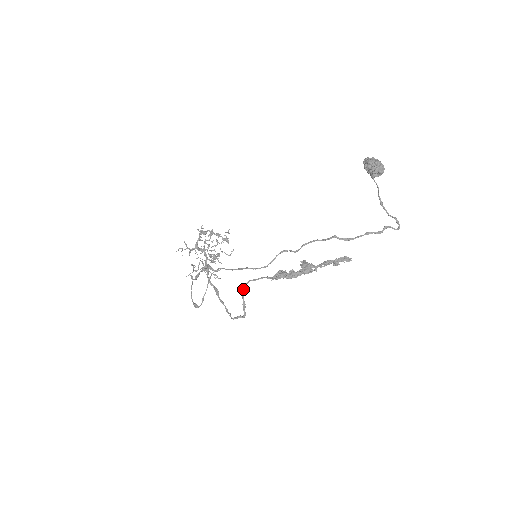
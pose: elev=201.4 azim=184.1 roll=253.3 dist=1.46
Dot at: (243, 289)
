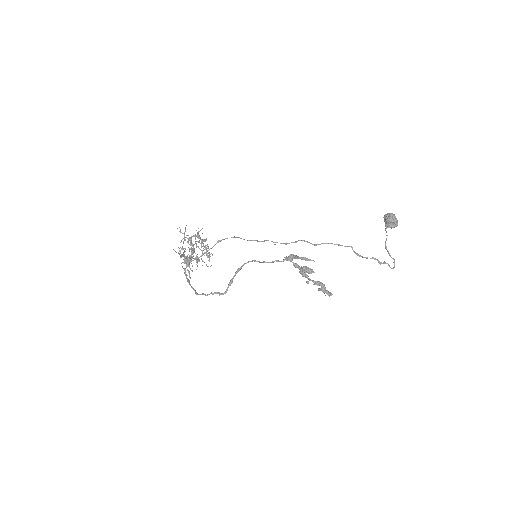
Dot at: (241, 266)
